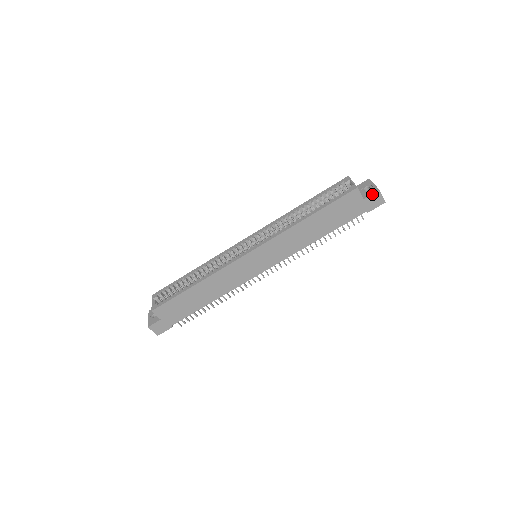
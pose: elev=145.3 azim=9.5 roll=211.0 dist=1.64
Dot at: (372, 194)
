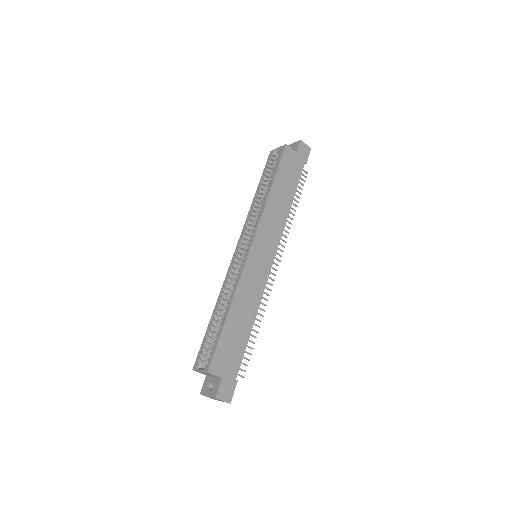
Dot at: (299, 145)
